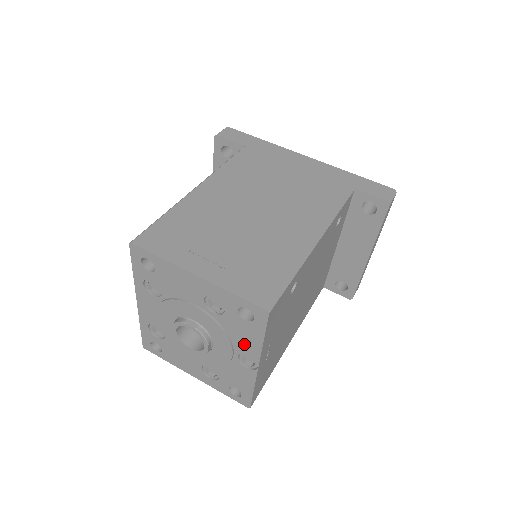
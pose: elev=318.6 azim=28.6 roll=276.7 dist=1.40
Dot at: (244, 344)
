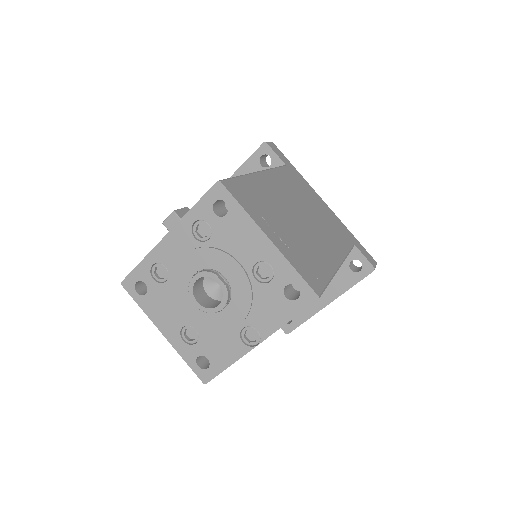
Dot at: (262, 318)
